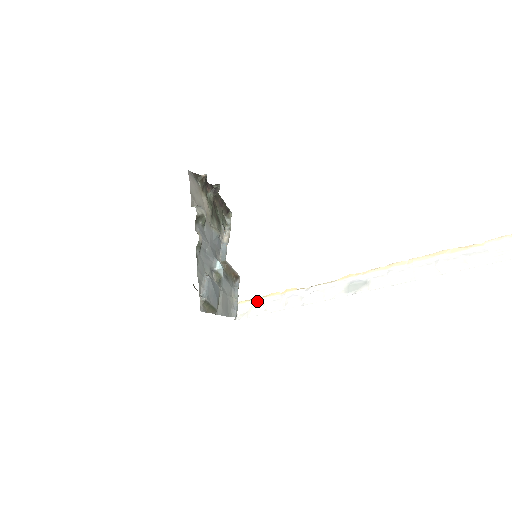
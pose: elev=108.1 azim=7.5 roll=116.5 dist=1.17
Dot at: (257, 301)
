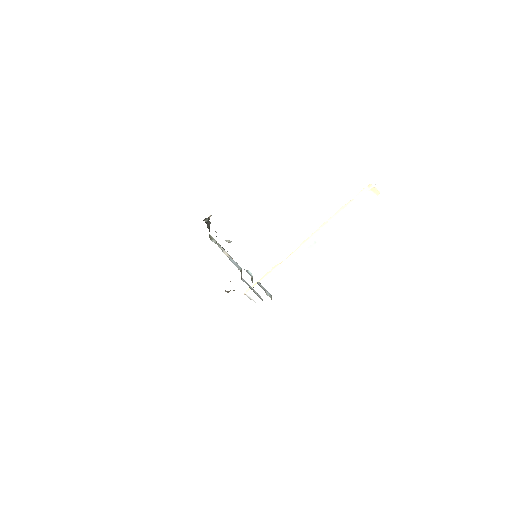
Dot at: occluded
